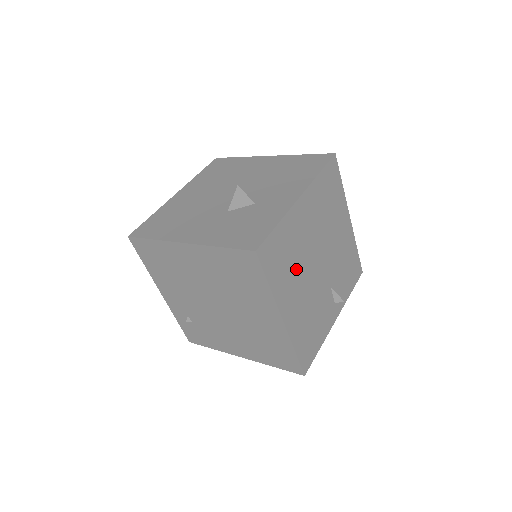
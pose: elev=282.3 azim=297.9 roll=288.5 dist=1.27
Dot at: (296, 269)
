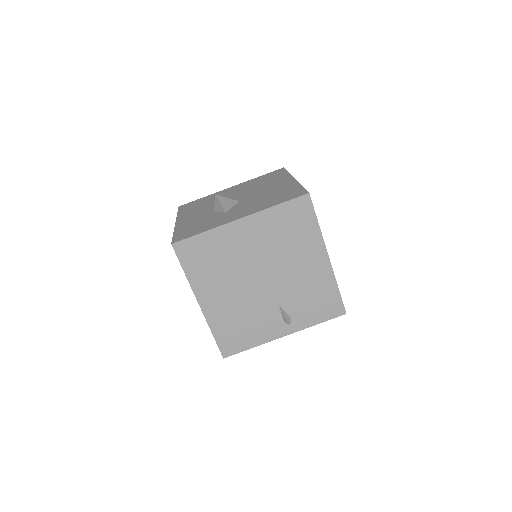
Dot at: (224, 273)
